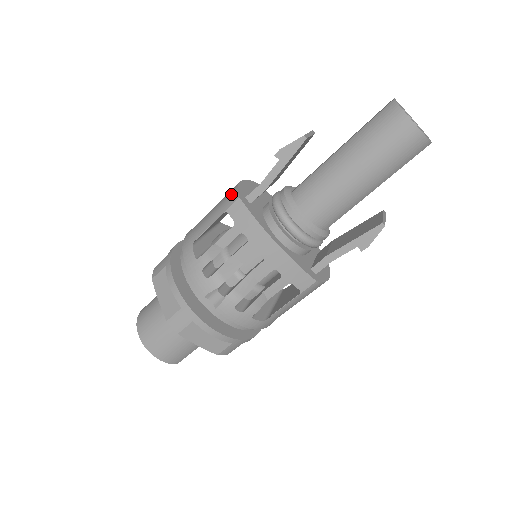
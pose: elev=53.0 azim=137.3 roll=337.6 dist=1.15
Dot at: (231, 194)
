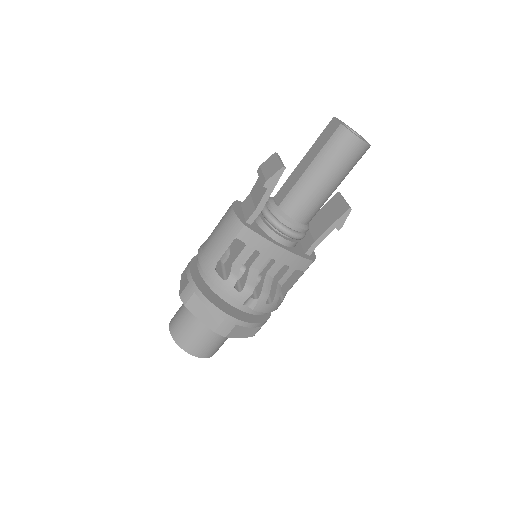
Dot at: (233, 223)
